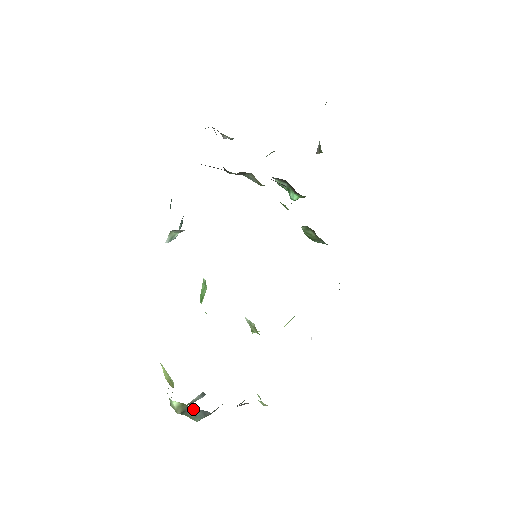
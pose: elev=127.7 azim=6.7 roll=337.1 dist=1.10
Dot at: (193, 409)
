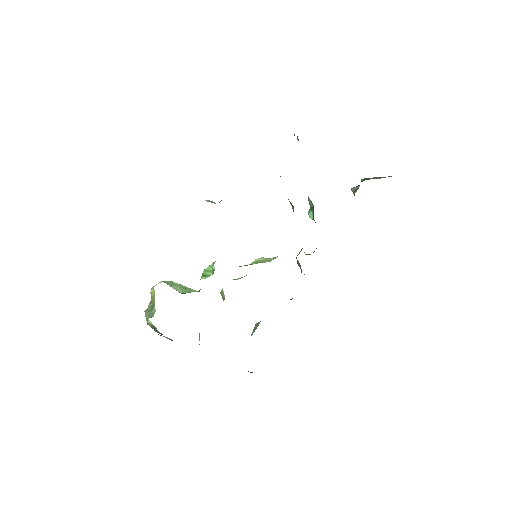
Dot at: occluded
